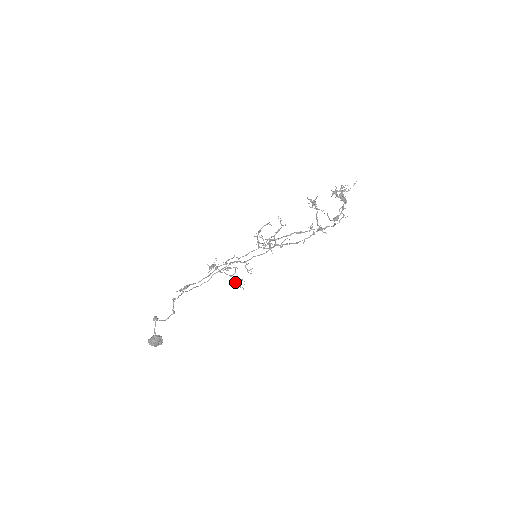
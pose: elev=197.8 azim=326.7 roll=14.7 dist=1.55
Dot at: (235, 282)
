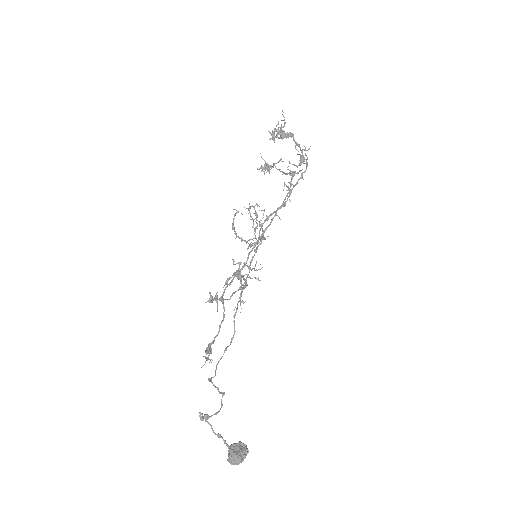
Dot at: (237, 276)
